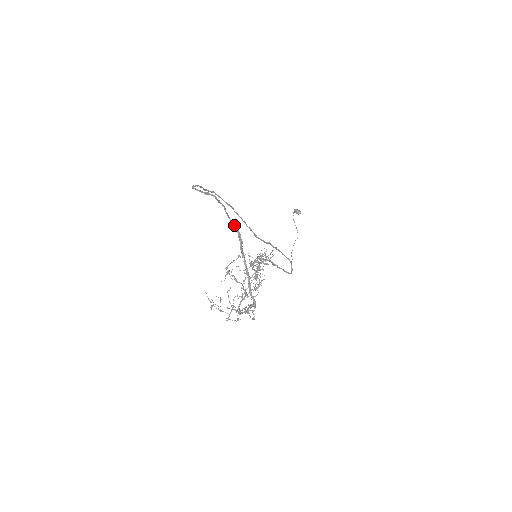
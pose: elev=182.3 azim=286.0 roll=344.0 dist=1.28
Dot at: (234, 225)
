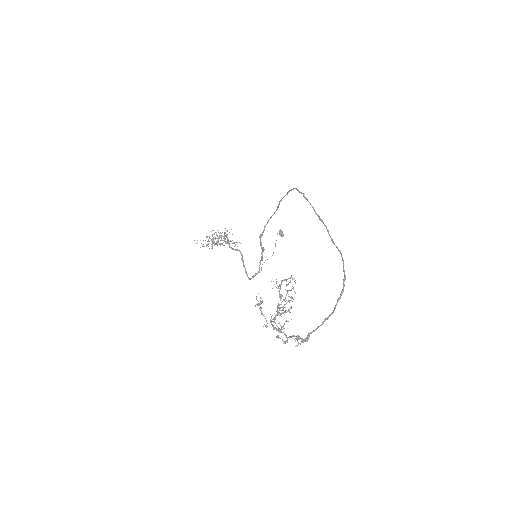
Dot at: occluded
